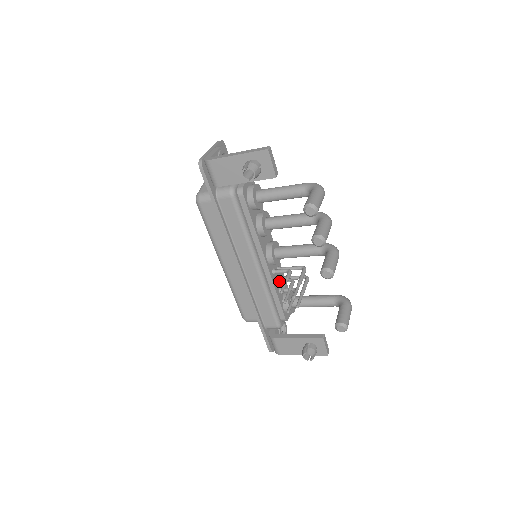
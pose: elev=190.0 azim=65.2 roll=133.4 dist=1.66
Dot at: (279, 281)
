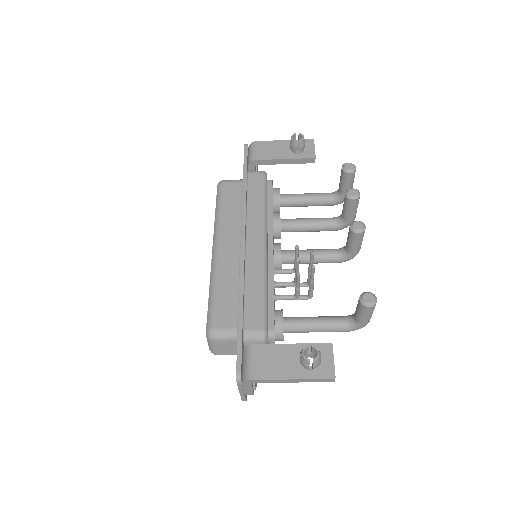
Dot at: (278, 282)
